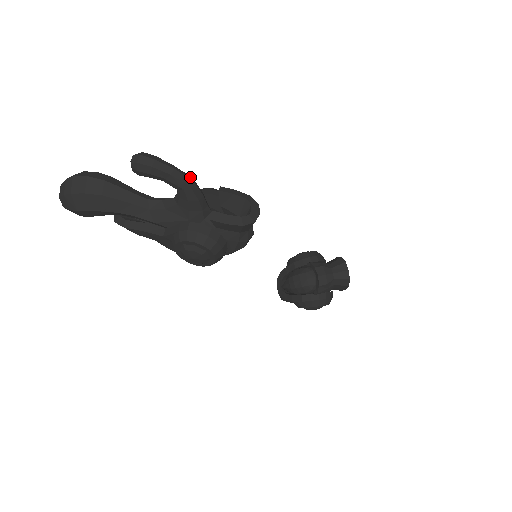
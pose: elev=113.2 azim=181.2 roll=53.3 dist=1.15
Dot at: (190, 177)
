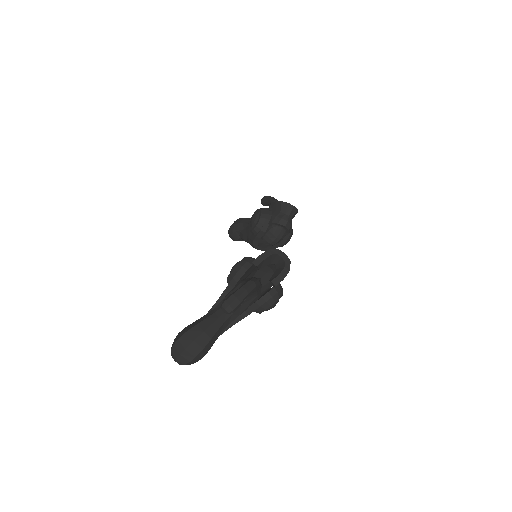
Dot at: (251, 282)
